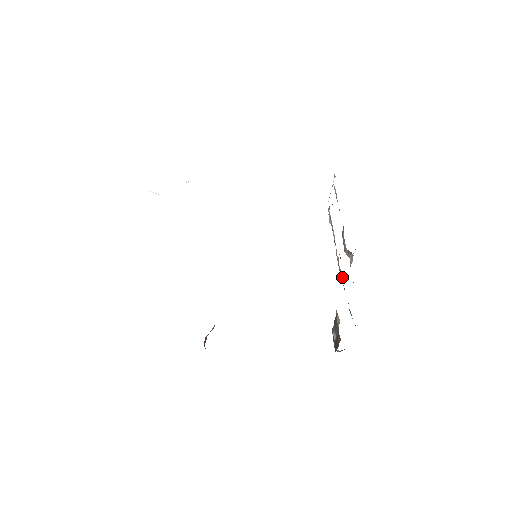
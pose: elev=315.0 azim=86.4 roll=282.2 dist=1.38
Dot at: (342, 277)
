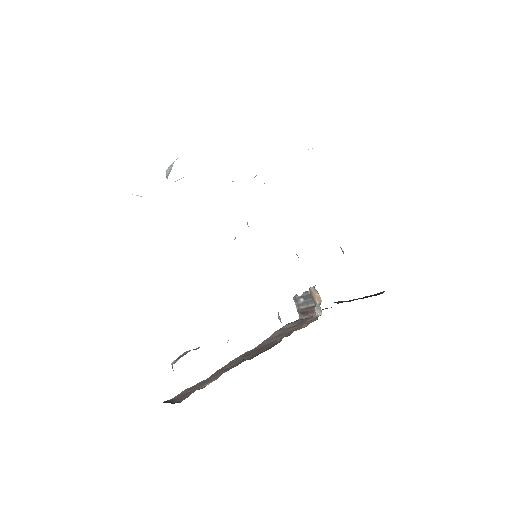
Dot at: occluded
